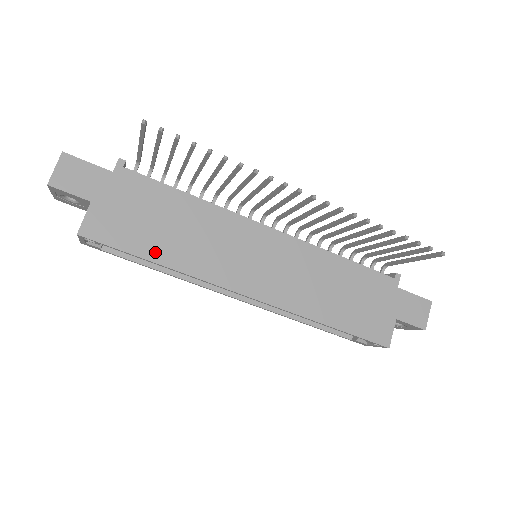
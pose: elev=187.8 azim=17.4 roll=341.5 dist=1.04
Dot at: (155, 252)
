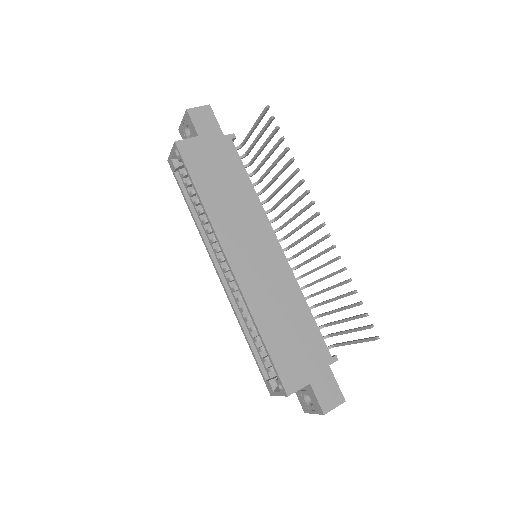
Dot at: (204, 189)
